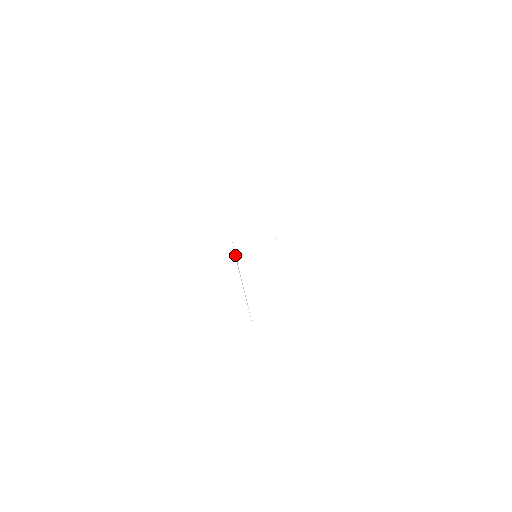
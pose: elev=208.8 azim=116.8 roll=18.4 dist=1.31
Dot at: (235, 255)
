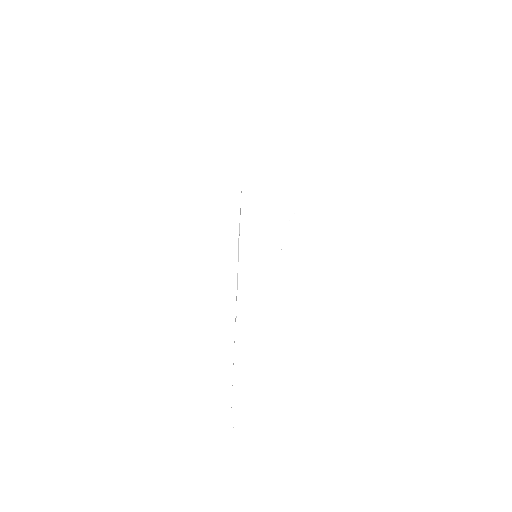
Dot at: (239, 233)
